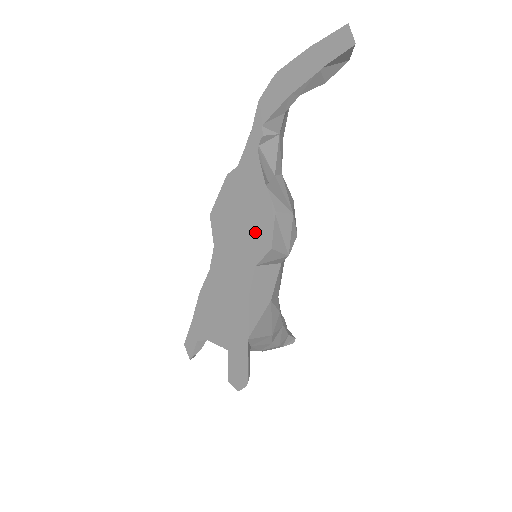
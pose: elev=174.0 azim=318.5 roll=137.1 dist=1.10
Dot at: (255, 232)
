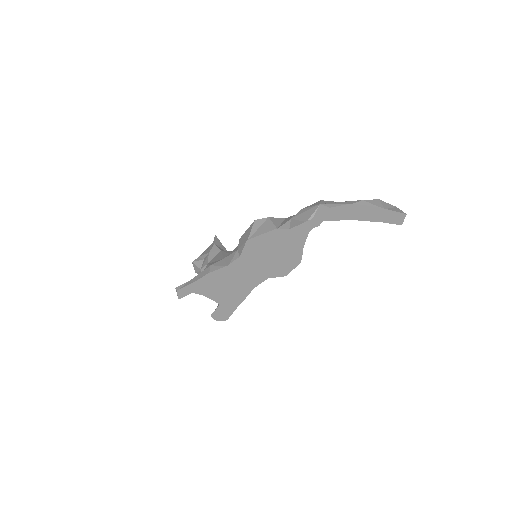
Dot at: (280, 265)
